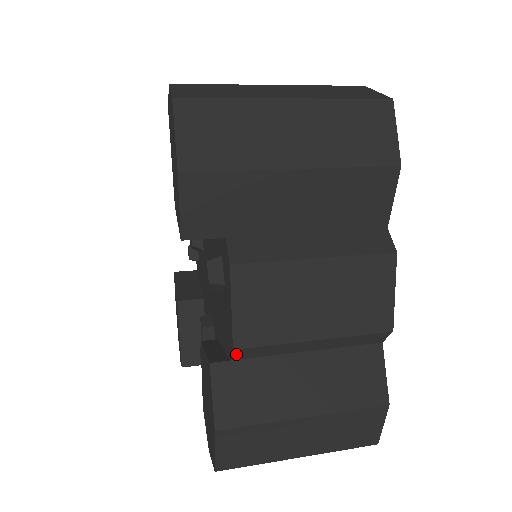
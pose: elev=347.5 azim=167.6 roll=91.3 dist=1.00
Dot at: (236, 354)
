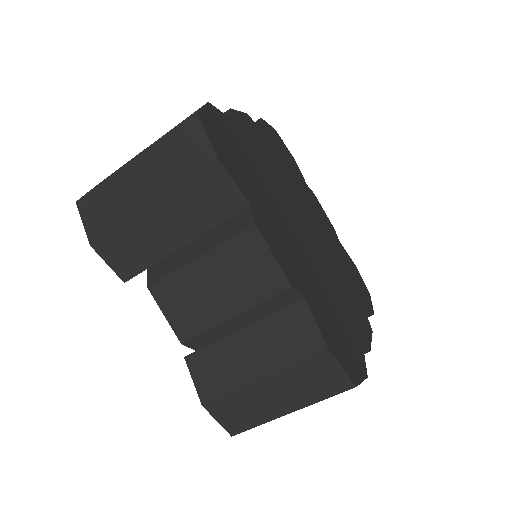
Dot at: (191, 346)
